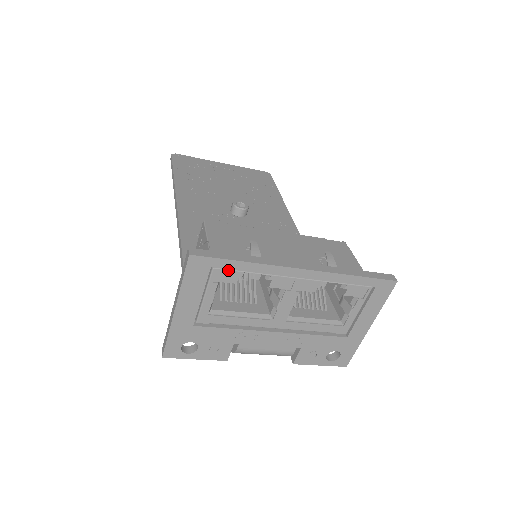
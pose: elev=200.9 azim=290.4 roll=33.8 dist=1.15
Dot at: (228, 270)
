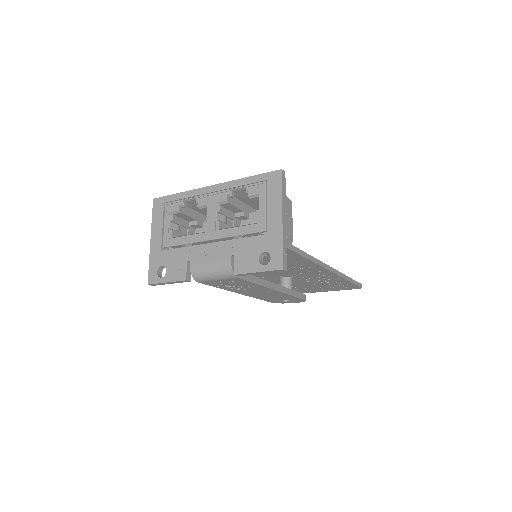
Dot at: (173, 202)
